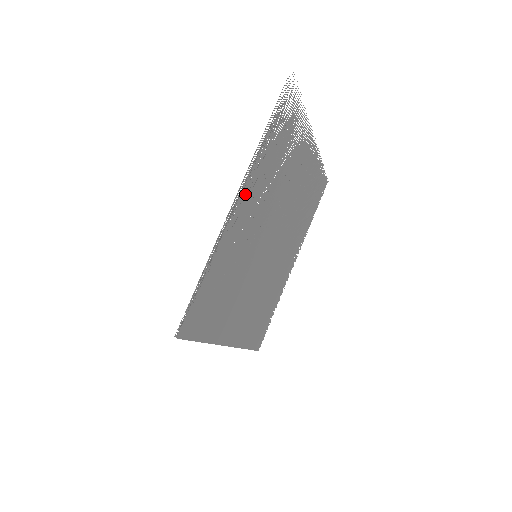
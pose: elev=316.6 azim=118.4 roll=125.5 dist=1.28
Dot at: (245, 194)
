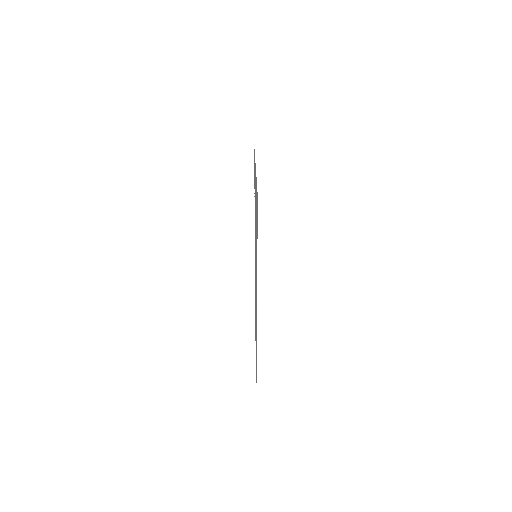
Dot at: (255, 177)
